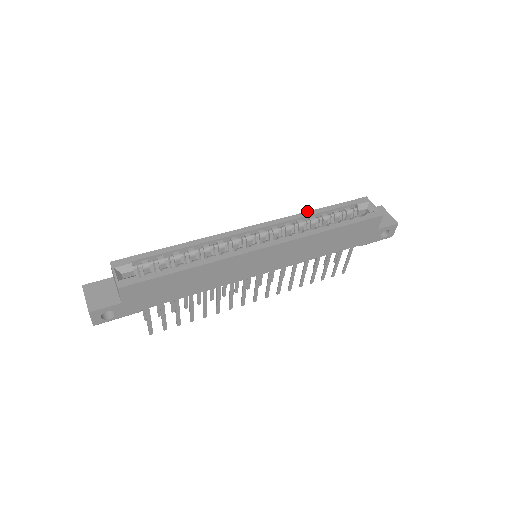
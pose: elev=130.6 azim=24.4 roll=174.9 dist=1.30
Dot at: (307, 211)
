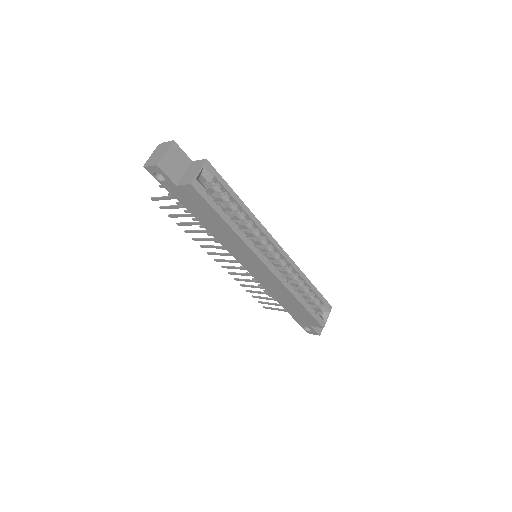
Dot at: occluded
